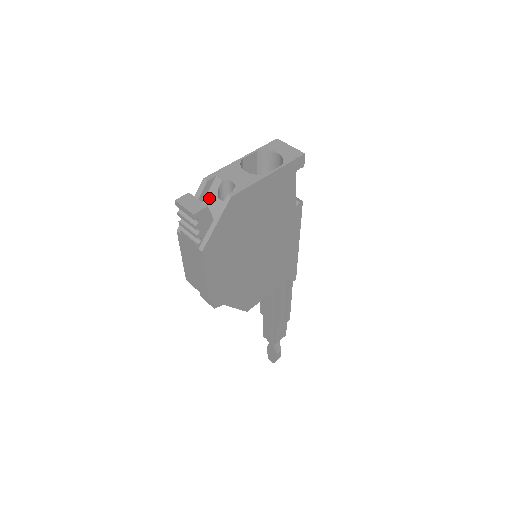
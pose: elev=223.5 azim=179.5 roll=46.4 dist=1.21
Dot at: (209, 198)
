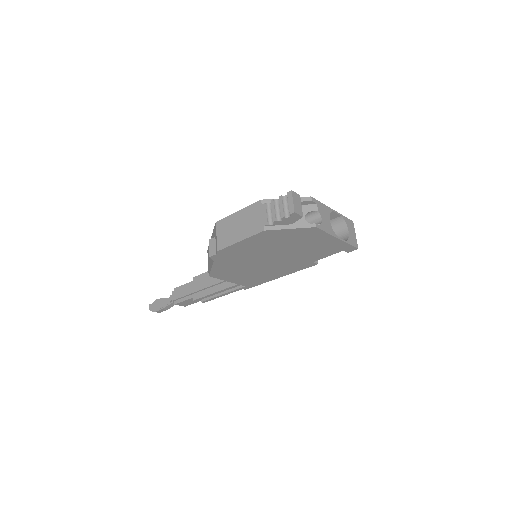
Dot at: occluded
